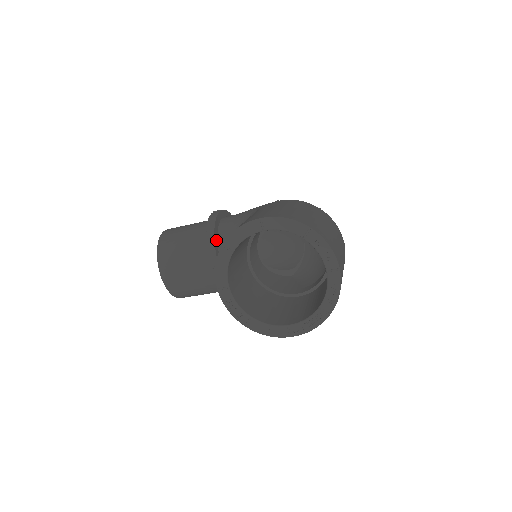
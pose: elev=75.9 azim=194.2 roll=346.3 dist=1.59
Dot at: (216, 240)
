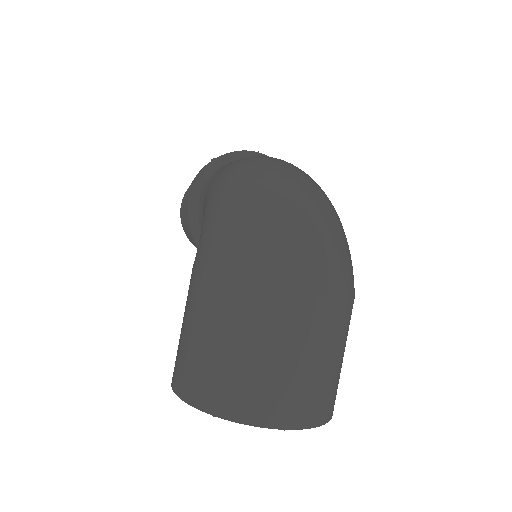
Dot at: occluded
